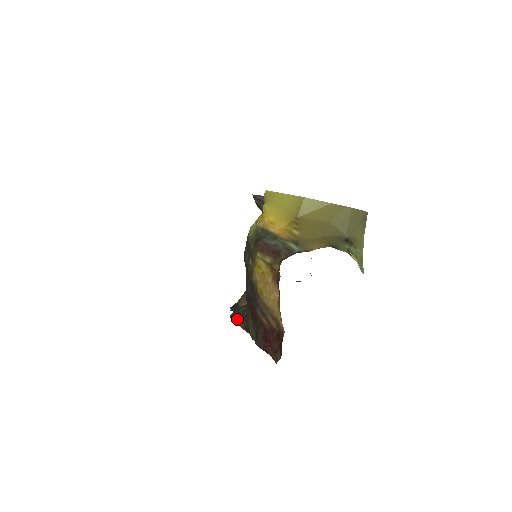
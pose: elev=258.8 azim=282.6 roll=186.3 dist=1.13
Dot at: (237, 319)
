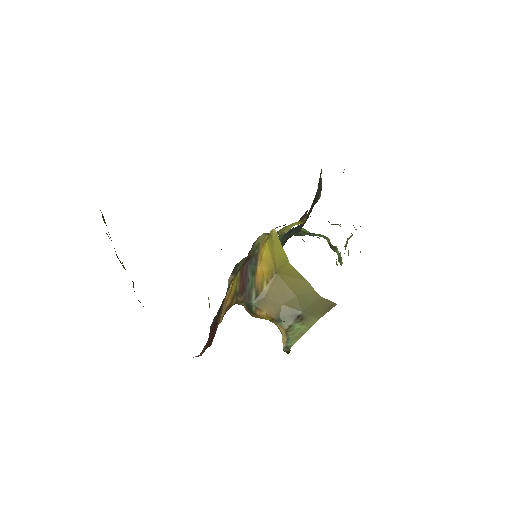
Dot at: (233, 276)
